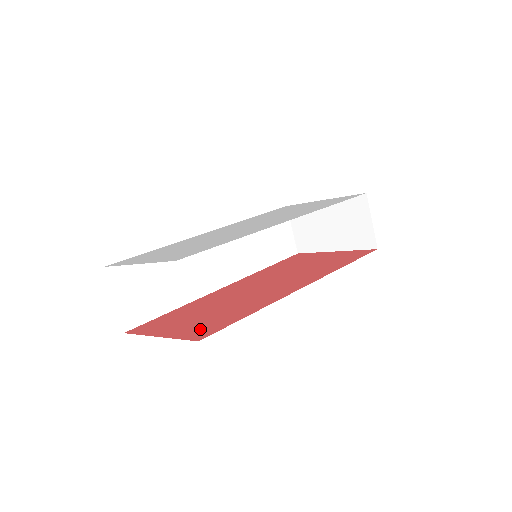
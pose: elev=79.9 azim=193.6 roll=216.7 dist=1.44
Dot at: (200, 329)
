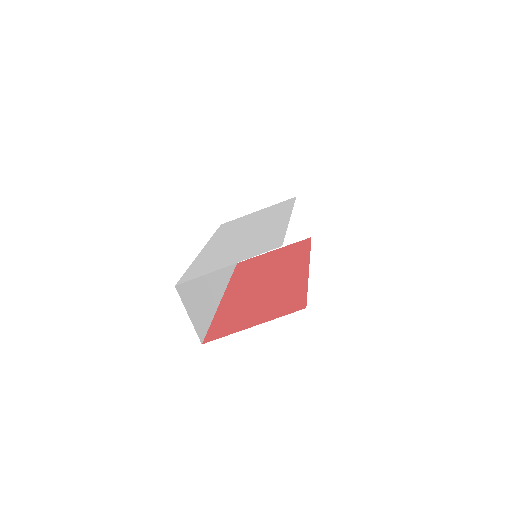
Dot at: (285, 307)
